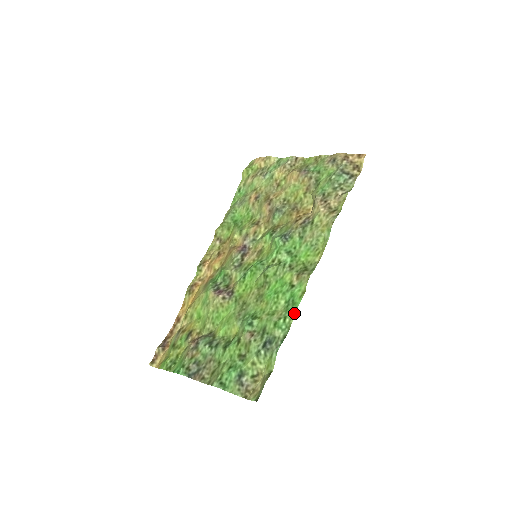
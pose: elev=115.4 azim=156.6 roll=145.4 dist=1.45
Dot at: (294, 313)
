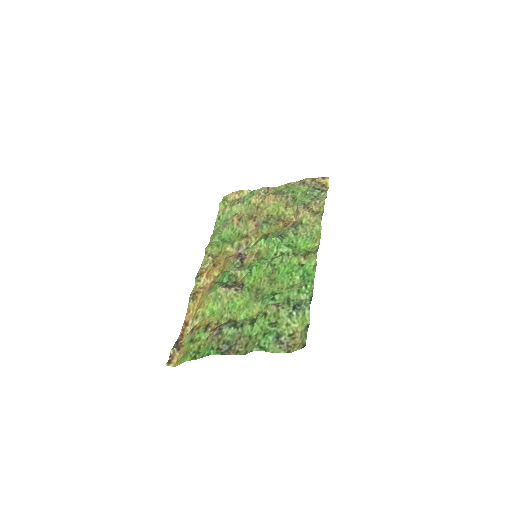
Dot at: (313, 280)
